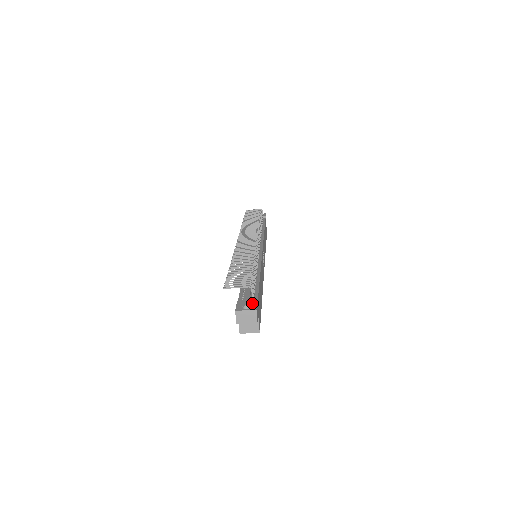
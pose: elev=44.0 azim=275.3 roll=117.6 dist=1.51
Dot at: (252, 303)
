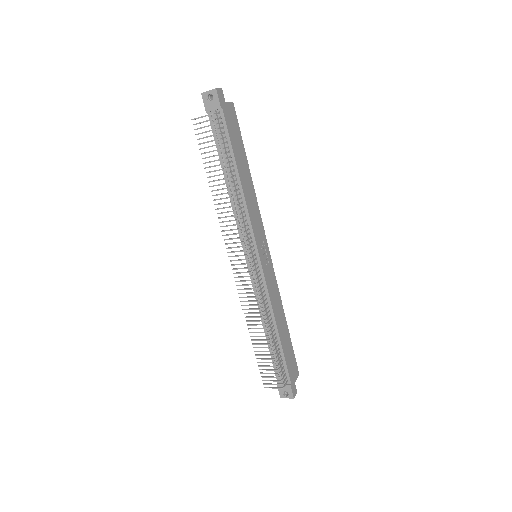
Dot at: (288, 389)
